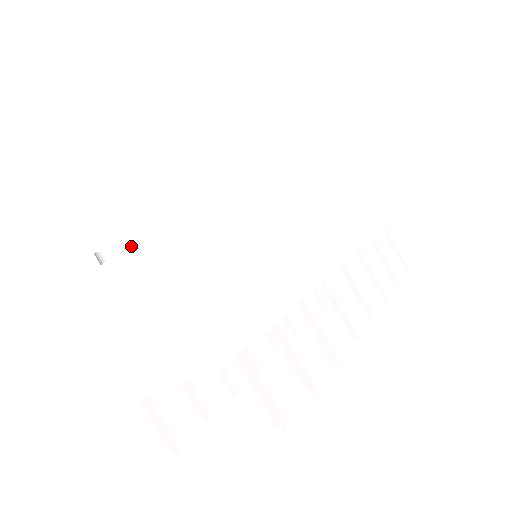
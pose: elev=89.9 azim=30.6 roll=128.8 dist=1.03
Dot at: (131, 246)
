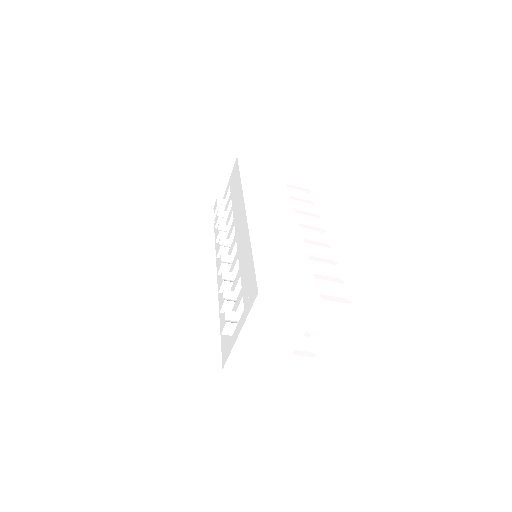
Dot at: (256, 302)
